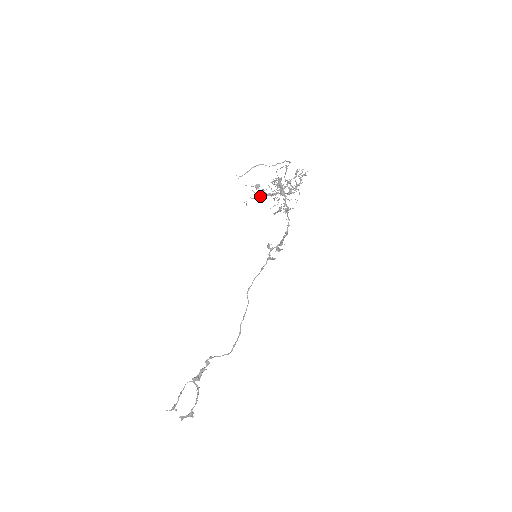
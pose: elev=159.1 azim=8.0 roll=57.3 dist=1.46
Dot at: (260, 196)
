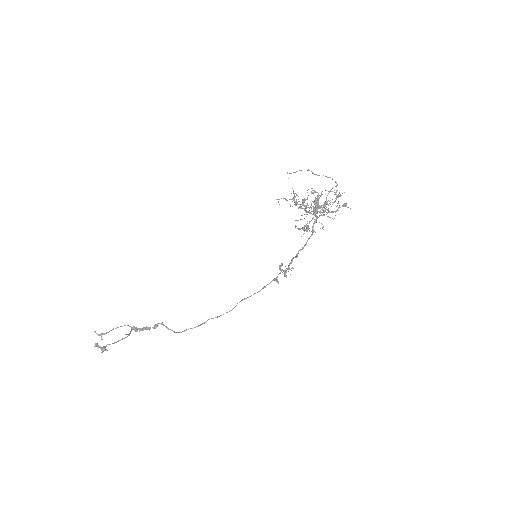
Dot at: (295, 203)
